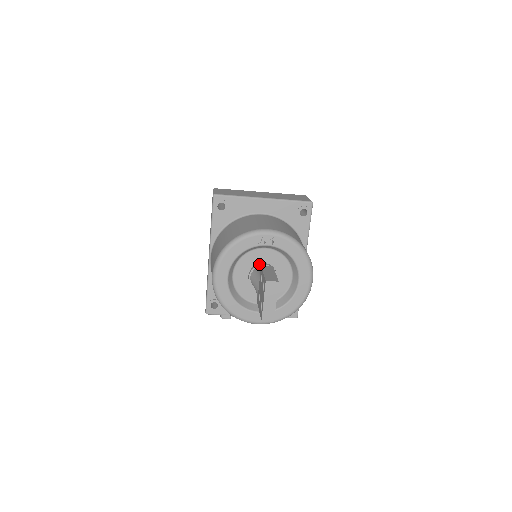
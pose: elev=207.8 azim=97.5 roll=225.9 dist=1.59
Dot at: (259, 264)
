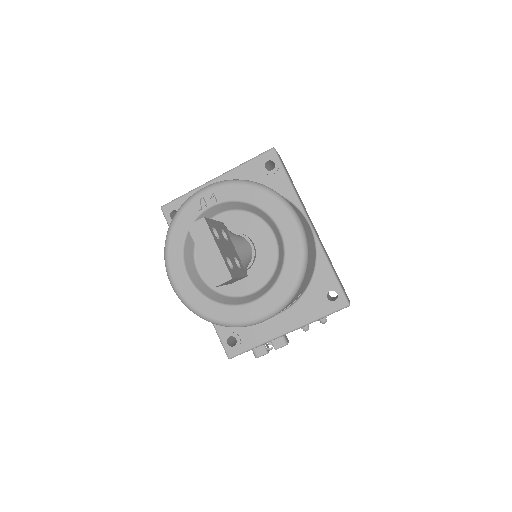
Dot at: occluded
